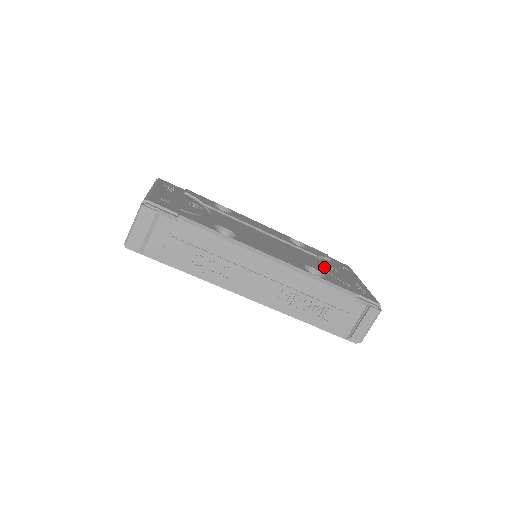
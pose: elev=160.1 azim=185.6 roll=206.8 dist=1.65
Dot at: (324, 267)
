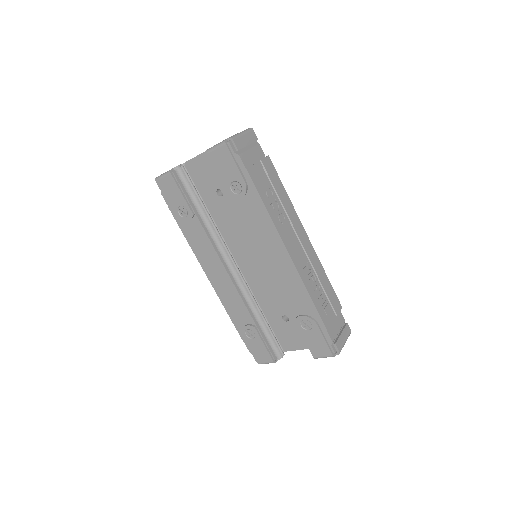
Dot at: occluded
